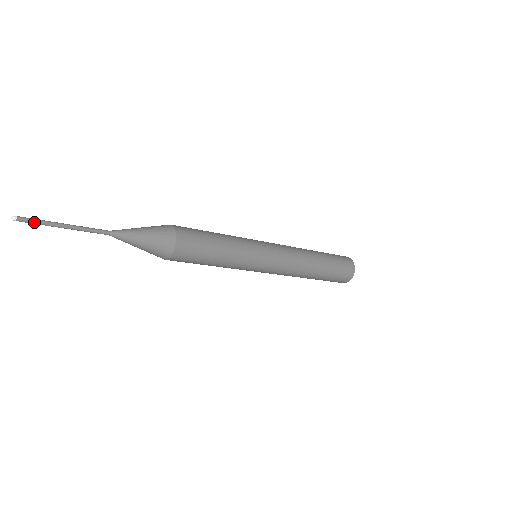
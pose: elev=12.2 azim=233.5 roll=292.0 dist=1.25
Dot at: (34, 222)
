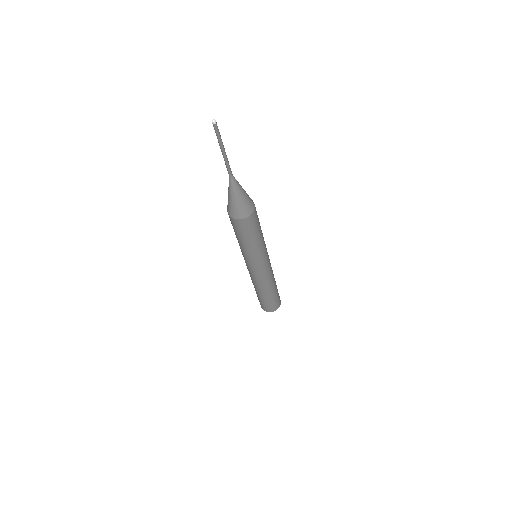
Dot at: (219, 132)
